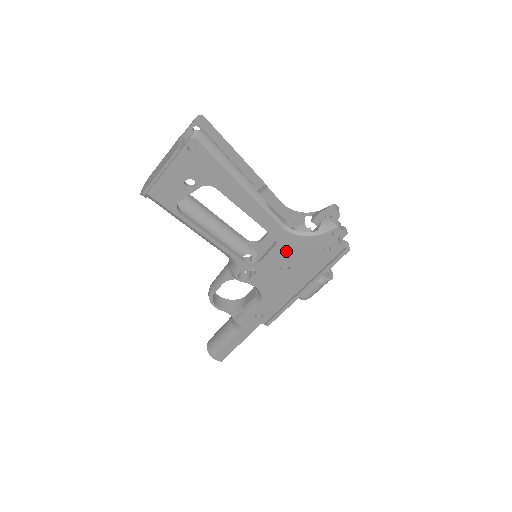
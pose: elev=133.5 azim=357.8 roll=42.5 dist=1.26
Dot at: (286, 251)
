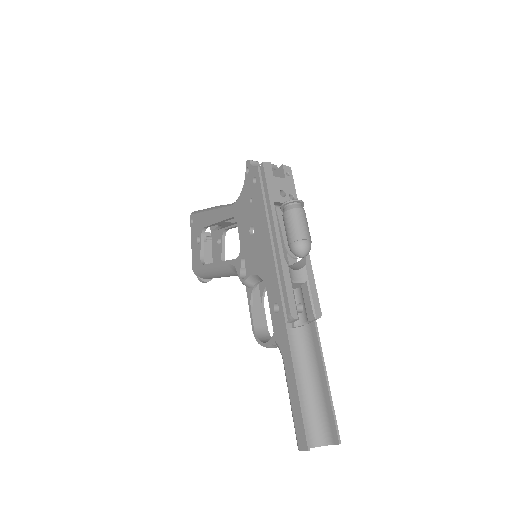
Dot at: (243, 217)
